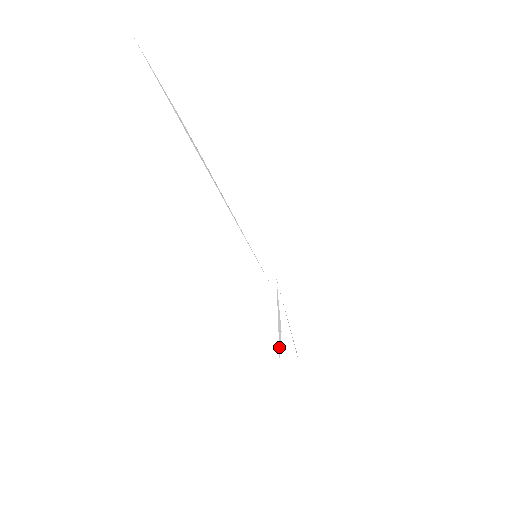
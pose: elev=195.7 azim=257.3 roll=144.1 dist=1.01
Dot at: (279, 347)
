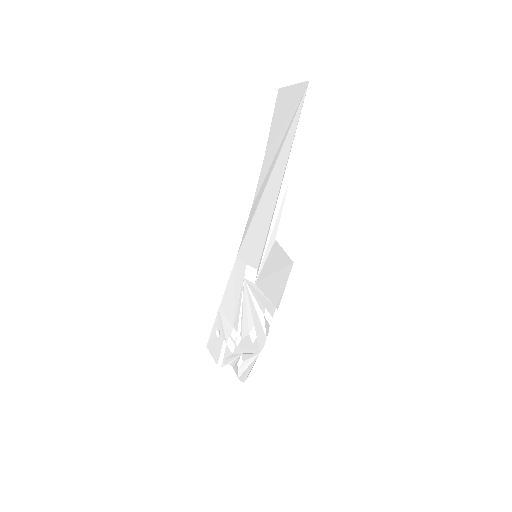
Dot at: (263, 326)
